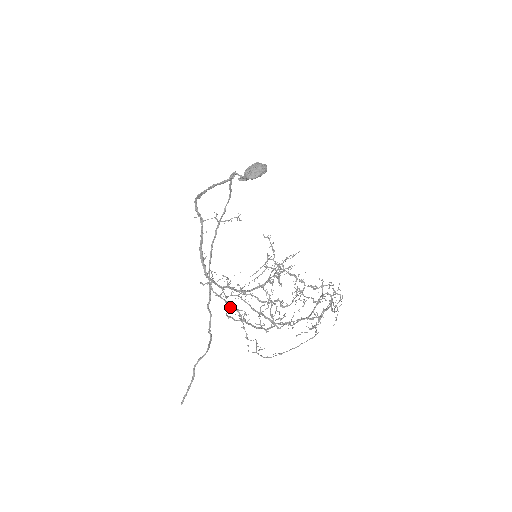
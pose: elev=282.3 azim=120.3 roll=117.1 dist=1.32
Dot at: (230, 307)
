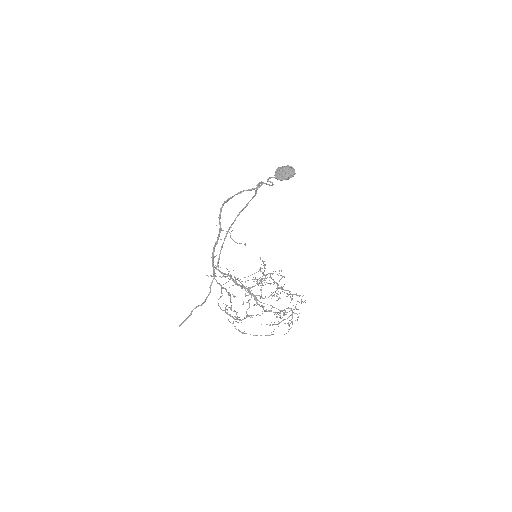
Dot at: (222, 295)
